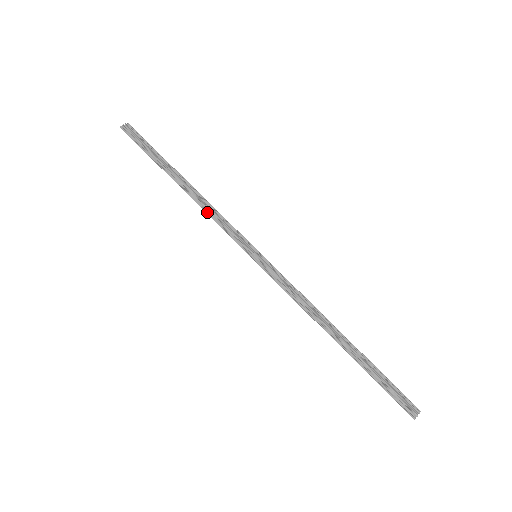
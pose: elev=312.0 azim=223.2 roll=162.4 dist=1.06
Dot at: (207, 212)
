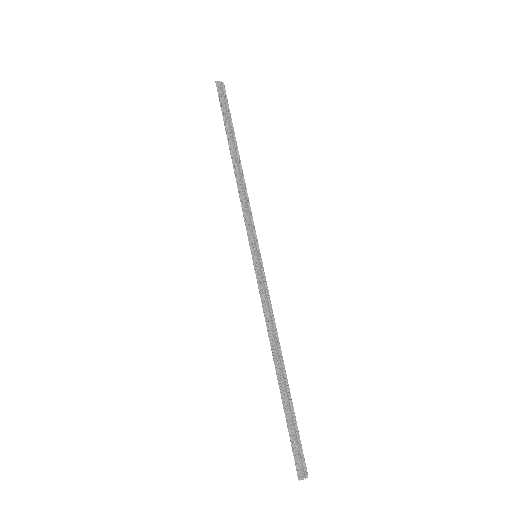
Dot at: (240, 194)
